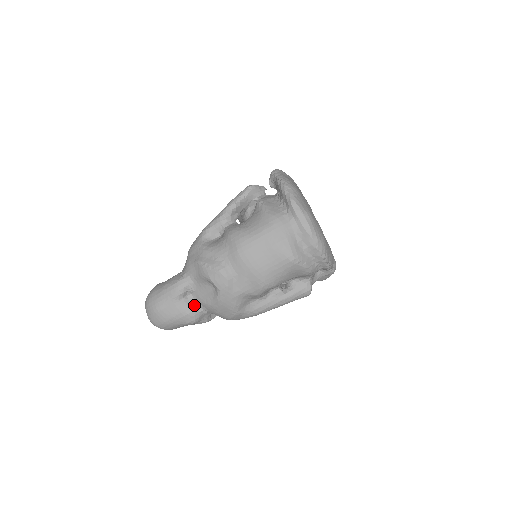
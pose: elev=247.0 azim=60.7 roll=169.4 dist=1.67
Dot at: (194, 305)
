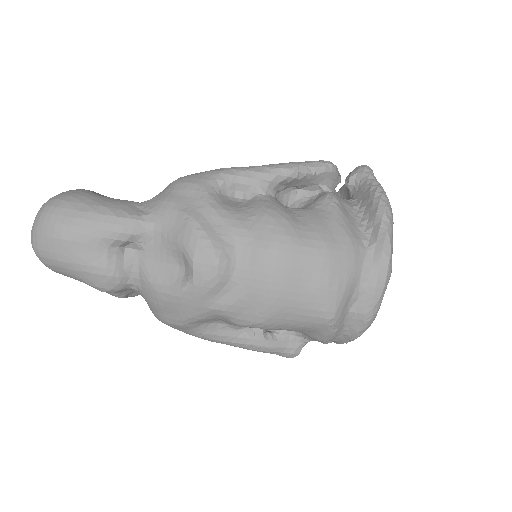
Dot at: (127, 269)
